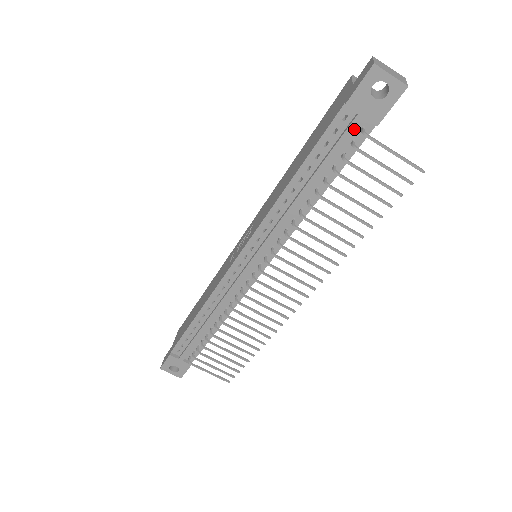
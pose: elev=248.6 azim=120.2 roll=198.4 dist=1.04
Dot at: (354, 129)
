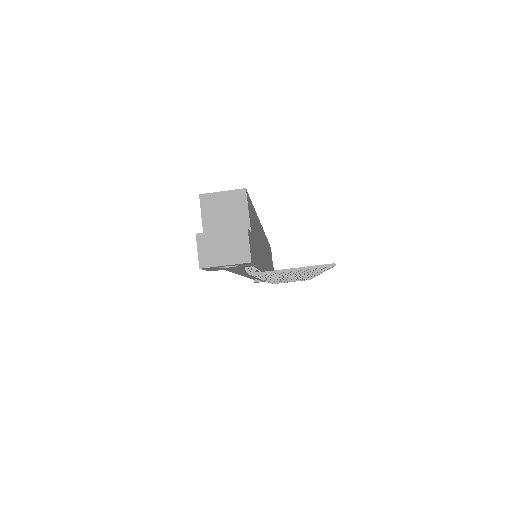
Dot at: (238, 269)
